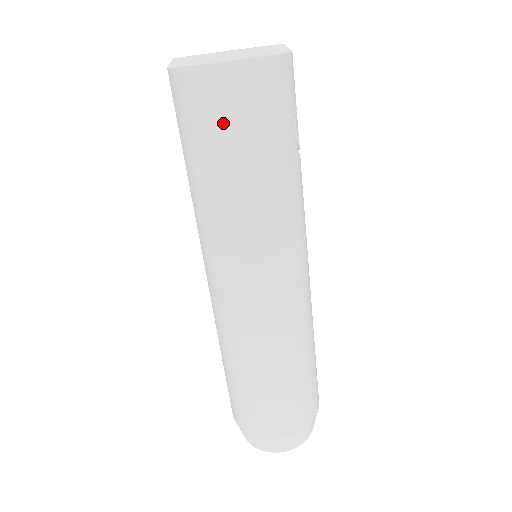
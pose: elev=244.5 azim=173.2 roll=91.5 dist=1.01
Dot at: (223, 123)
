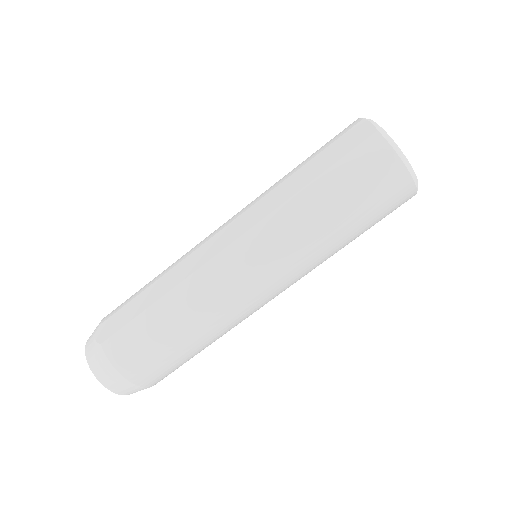
Dot at: (376, 202)
